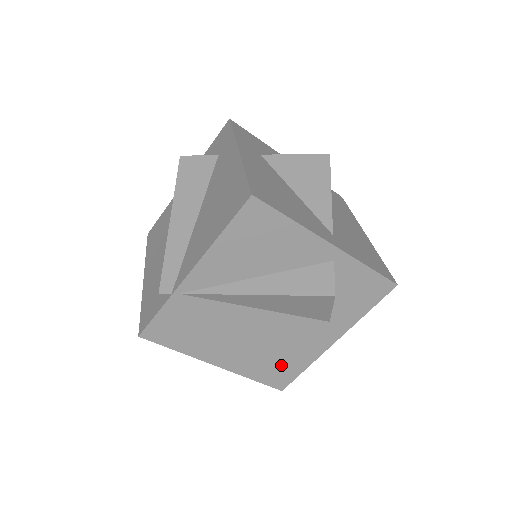
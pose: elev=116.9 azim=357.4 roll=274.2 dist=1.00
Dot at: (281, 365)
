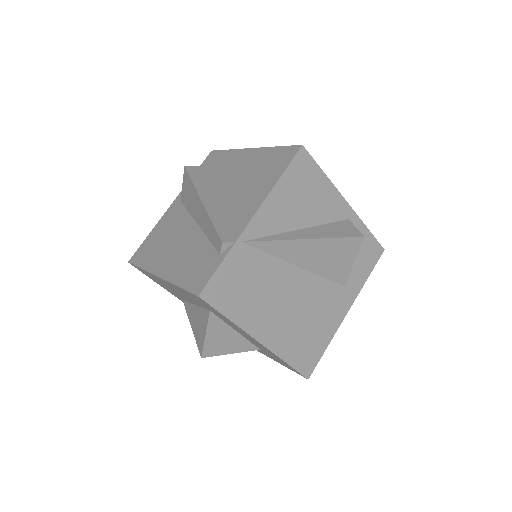
Dot at: (309, 342)
